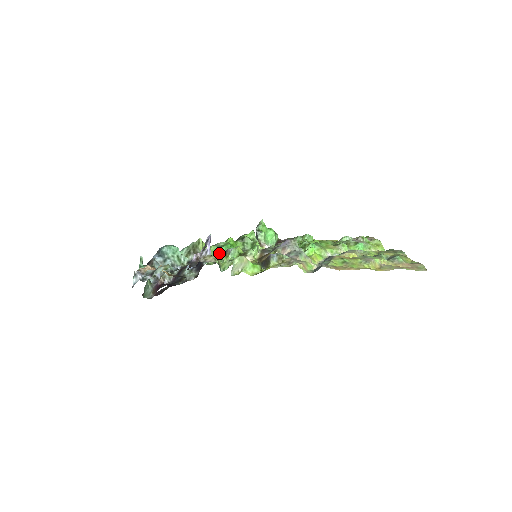
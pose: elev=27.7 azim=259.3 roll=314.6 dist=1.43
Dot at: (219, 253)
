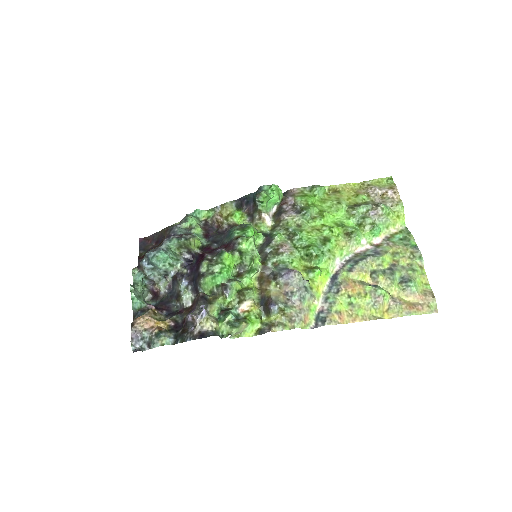
Dot at: (215, 284)
